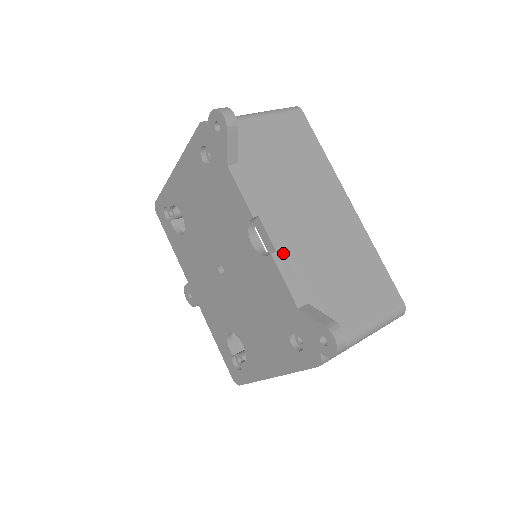
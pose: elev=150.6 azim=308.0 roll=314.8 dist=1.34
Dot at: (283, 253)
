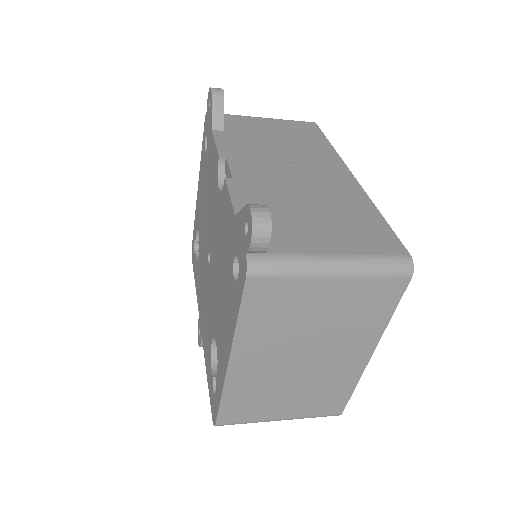
Dot at: (240, 181)
